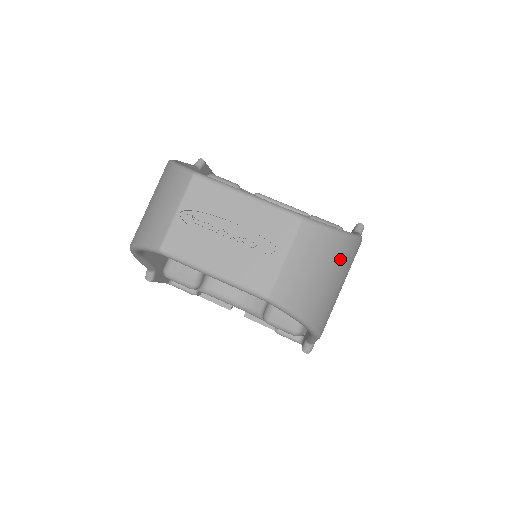
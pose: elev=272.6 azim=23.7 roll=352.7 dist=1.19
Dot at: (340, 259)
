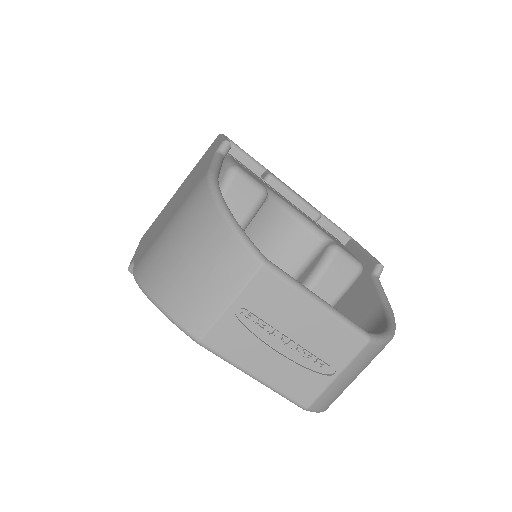
Dot at: occluded
